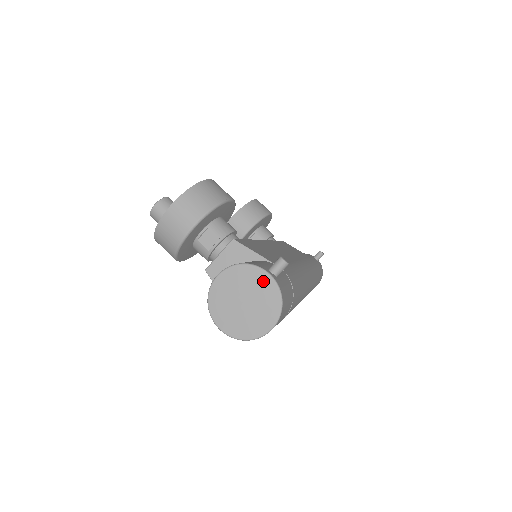
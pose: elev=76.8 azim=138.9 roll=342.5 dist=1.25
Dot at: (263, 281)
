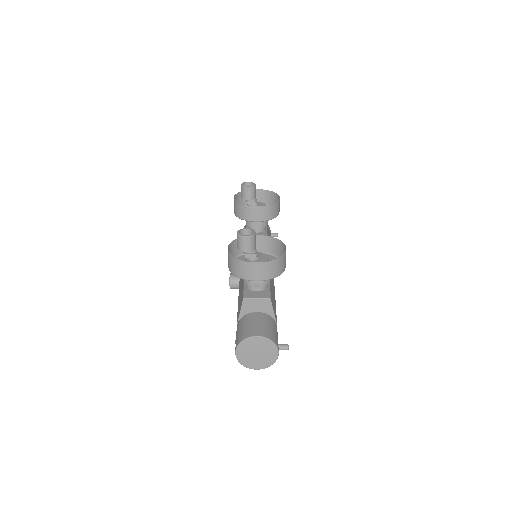
Dot at: (273, 354)
